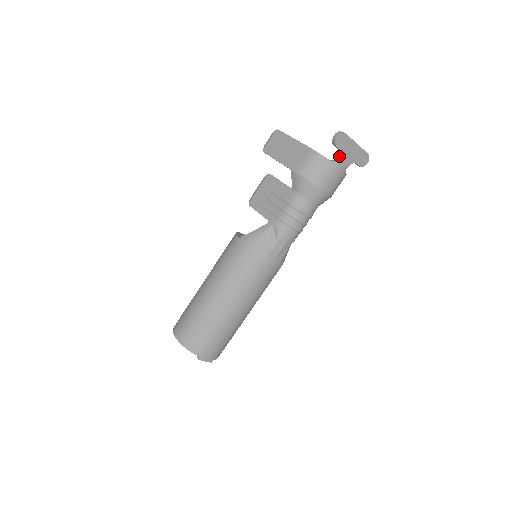
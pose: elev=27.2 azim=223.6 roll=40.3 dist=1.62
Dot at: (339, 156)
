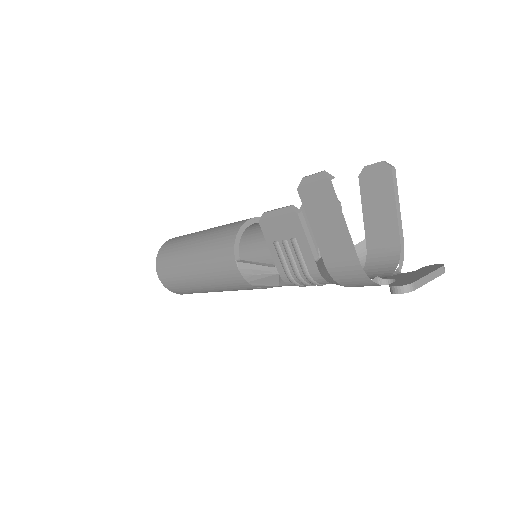
Dot at: occluded
